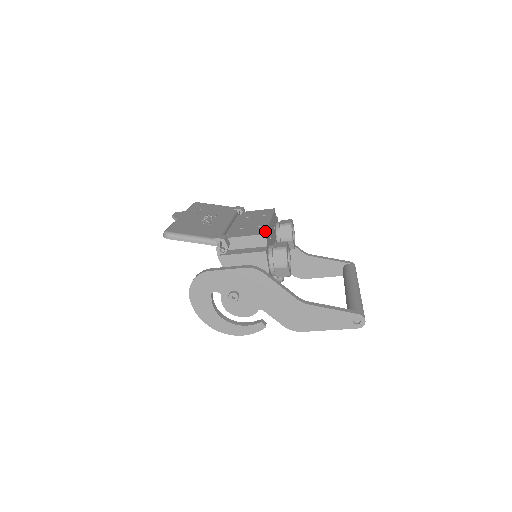
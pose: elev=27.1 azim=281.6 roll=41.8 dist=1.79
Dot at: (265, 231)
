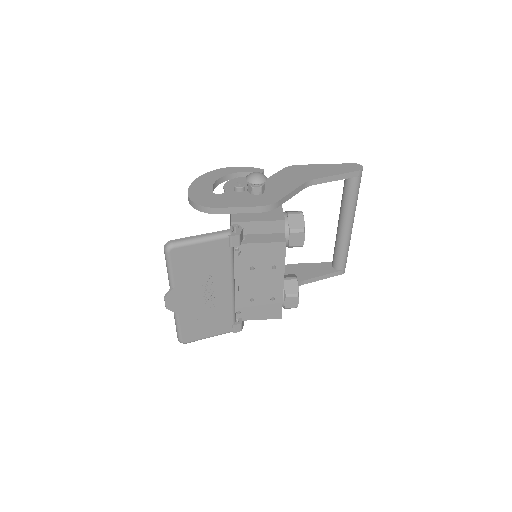
Dot at: (280, 313)
